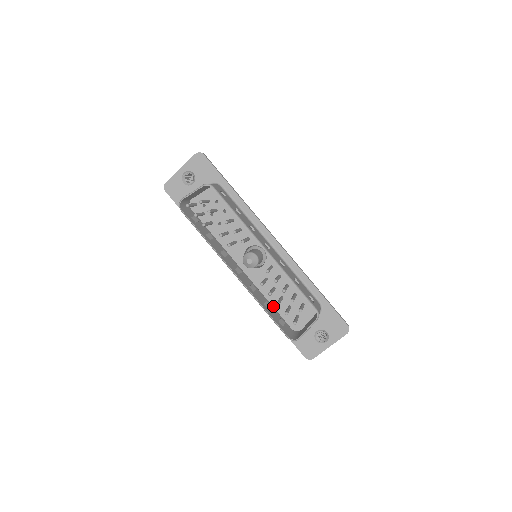
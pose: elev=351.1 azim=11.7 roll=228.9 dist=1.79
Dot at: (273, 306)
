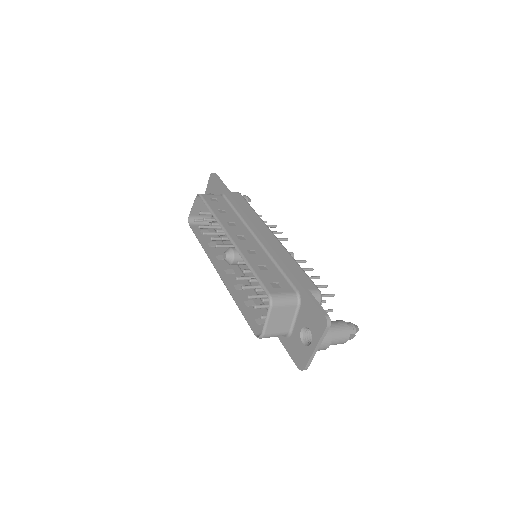
Dot at: occluded
